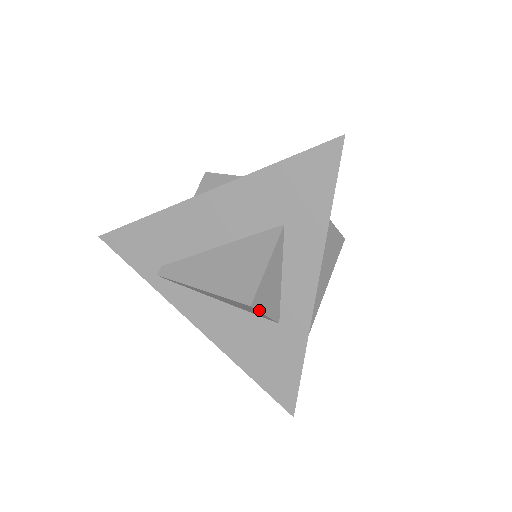
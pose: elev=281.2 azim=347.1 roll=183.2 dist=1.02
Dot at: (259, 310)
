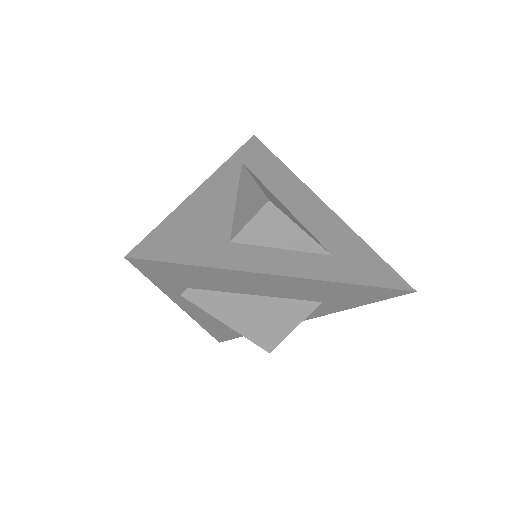
Dot at: occluded
